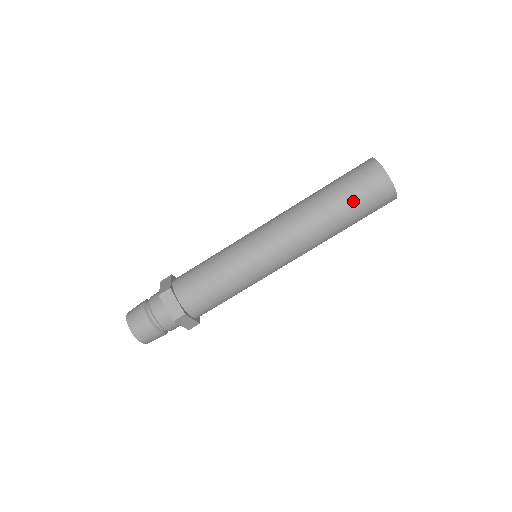
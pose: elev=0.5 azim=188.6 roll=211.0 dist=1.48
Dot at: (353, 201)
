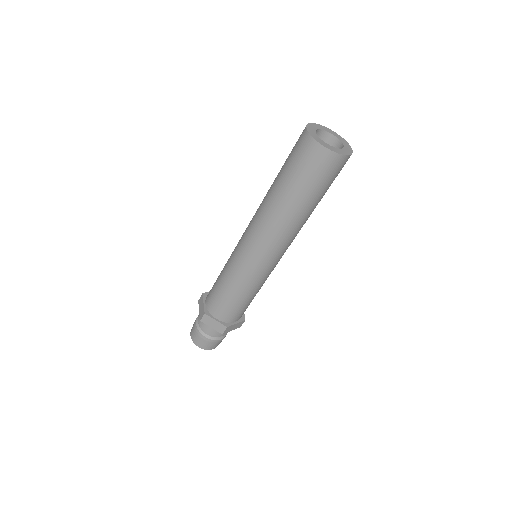
Dot at: (287, 171)
